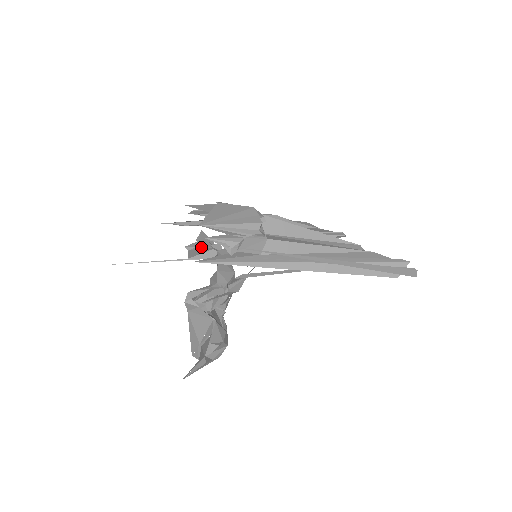
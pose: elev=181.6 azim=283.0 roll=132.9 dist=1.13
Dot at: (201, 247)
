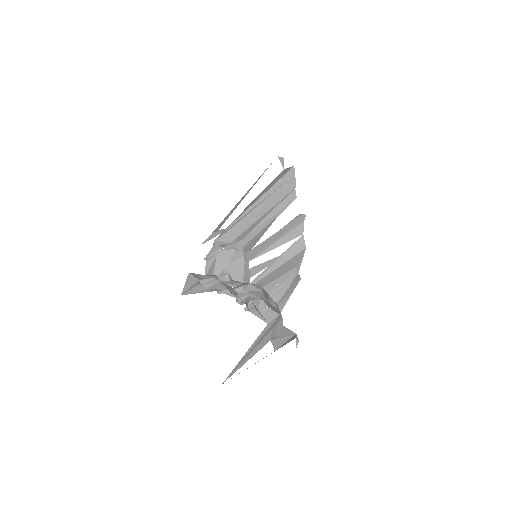
Dot at: (281, 336)
